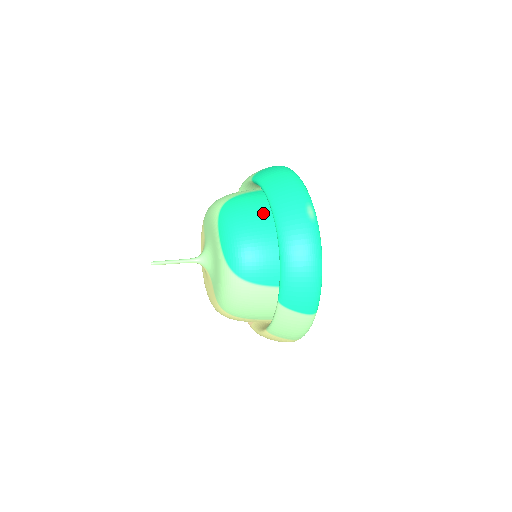
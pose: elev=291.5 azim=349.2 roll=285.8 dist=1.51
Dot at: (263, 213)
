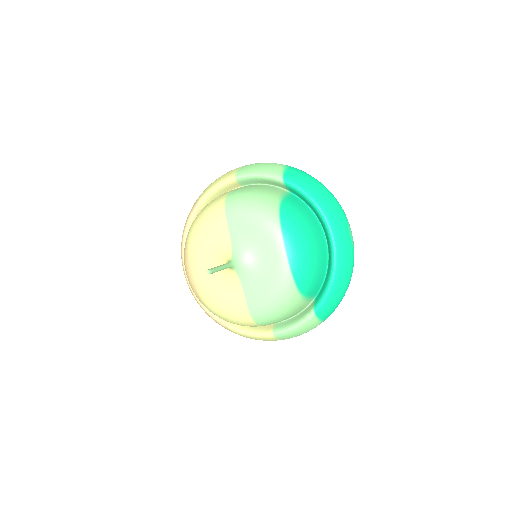
Dot at: (315, 226)
